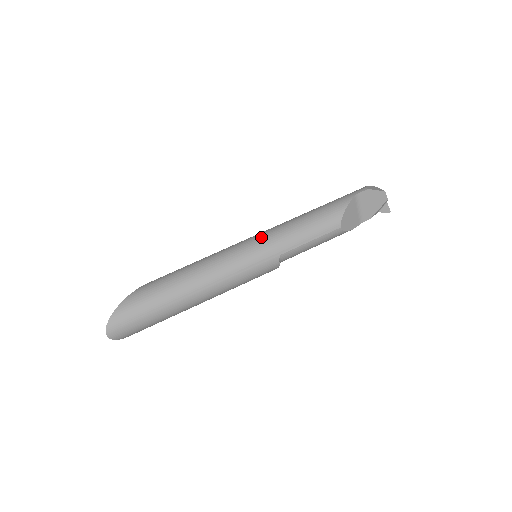
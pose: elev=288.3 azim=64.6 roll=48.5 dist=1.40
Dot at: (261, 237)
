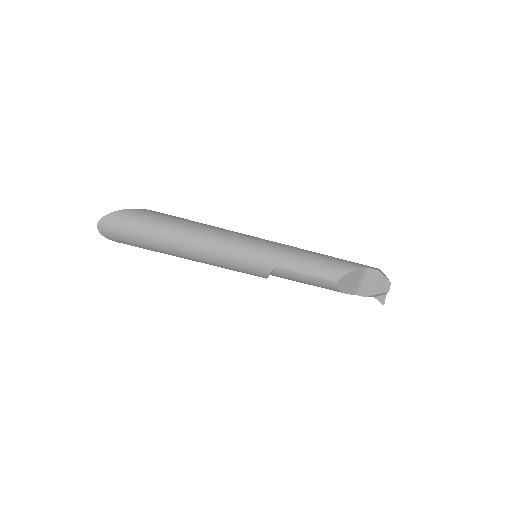
Dot at: (271, 243)
